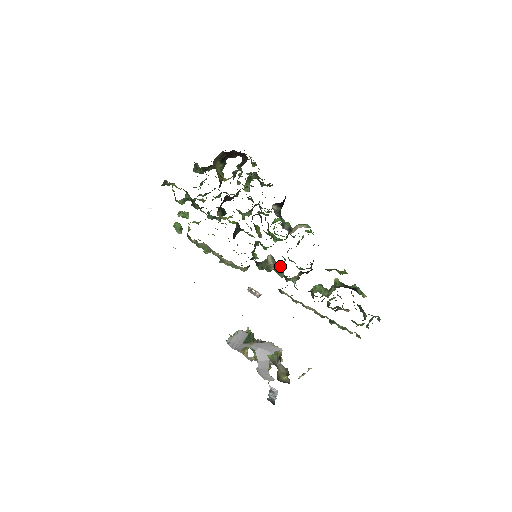
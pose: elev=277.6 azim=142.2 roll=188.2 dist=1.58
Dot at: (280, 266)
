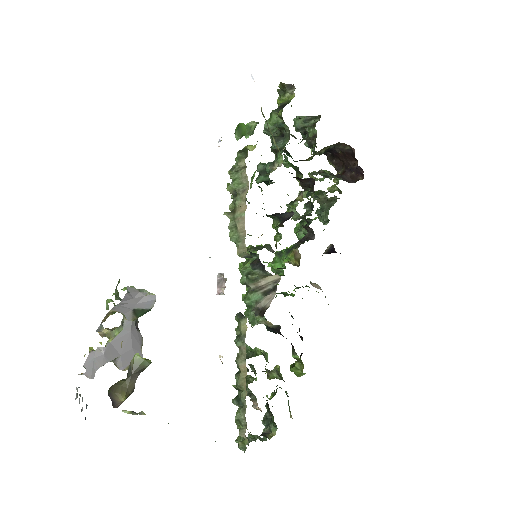
Dot at: occluded
